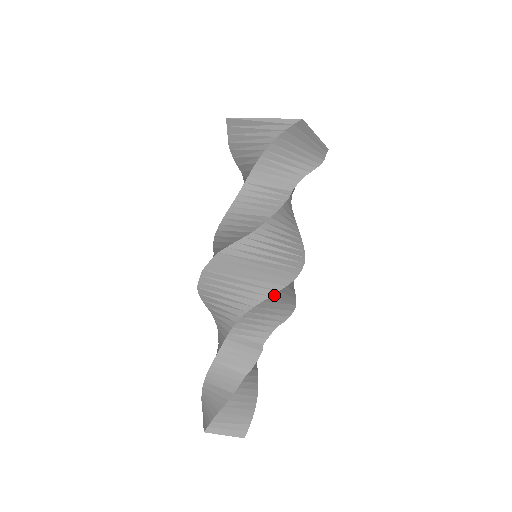
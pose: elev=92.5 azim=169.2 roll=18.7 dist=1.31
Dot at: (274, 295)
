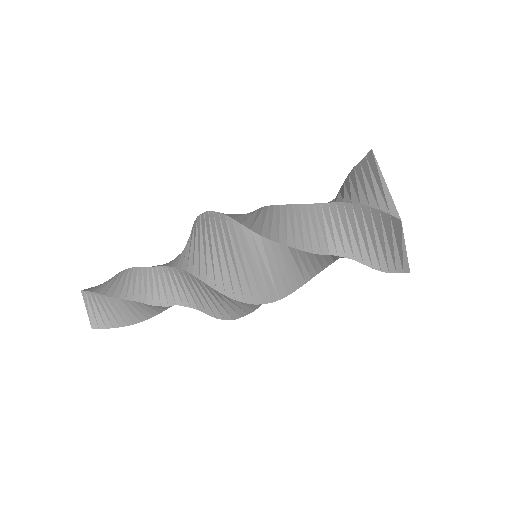
Dot at: (212, 288)
